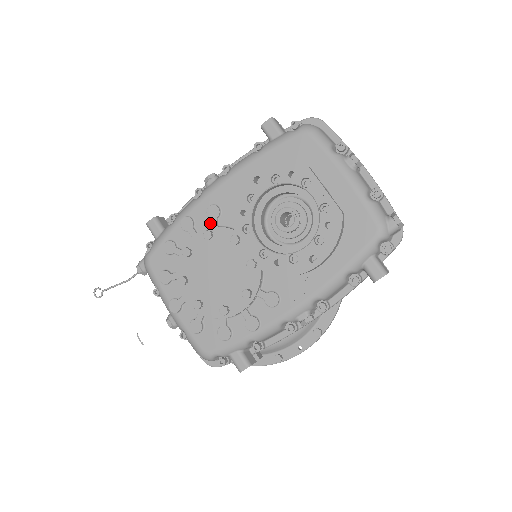
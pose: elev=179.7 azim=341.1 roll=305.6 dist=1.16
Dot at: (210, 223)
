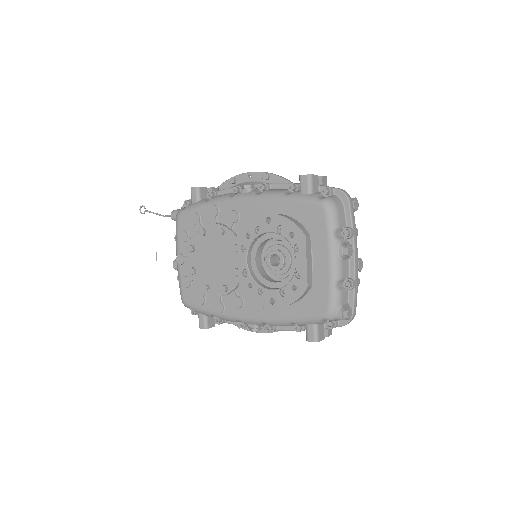
Dot at: (228, 222)
